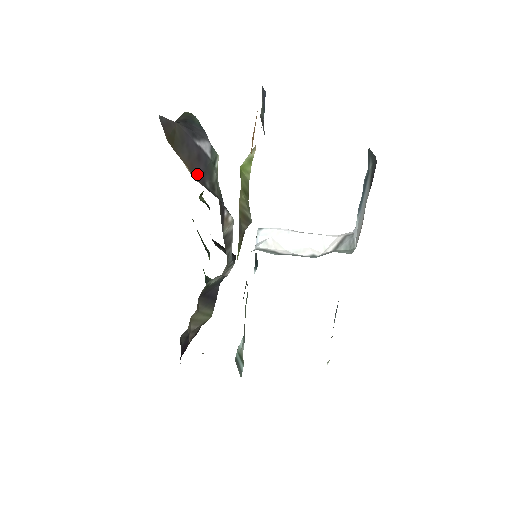
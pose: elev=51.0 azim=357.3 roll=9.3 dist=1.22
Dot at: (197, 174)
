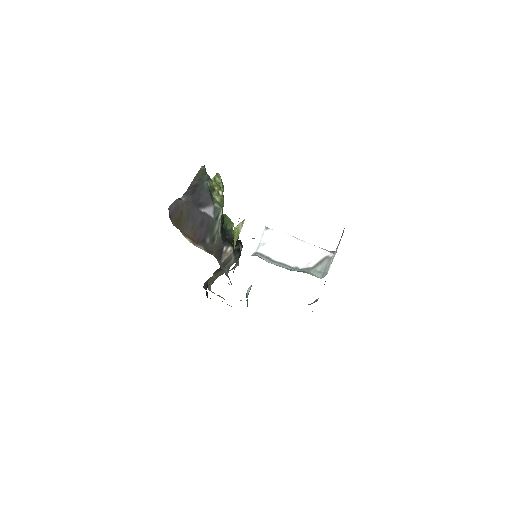
Dot at: (198, 238)
